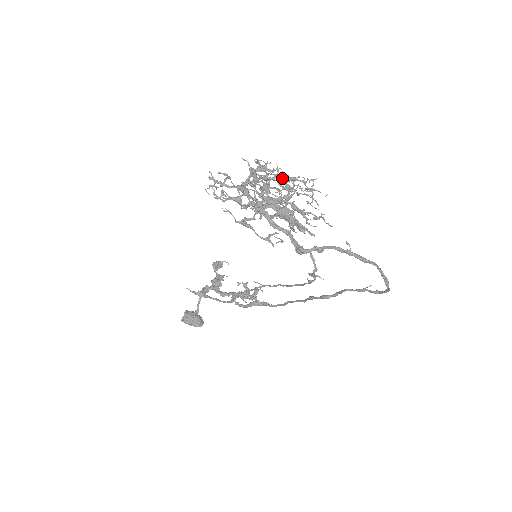
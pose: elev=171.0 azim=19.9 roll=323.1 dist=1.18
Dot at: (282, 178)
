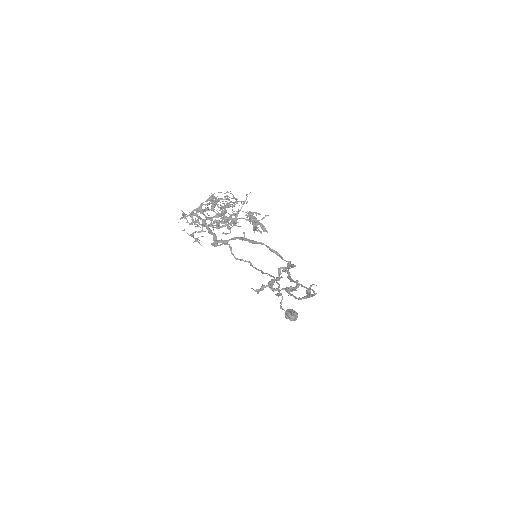
Dot at: (214, 201)
